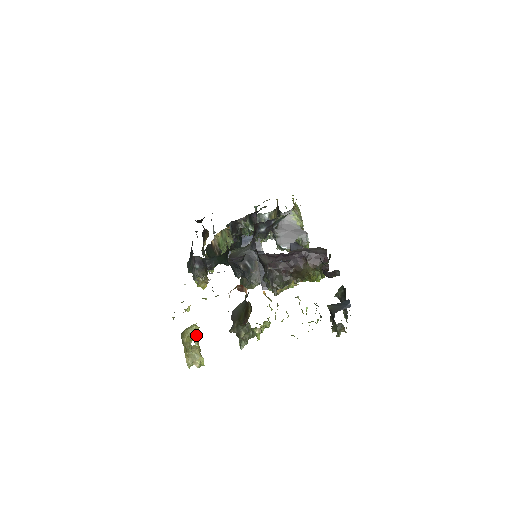
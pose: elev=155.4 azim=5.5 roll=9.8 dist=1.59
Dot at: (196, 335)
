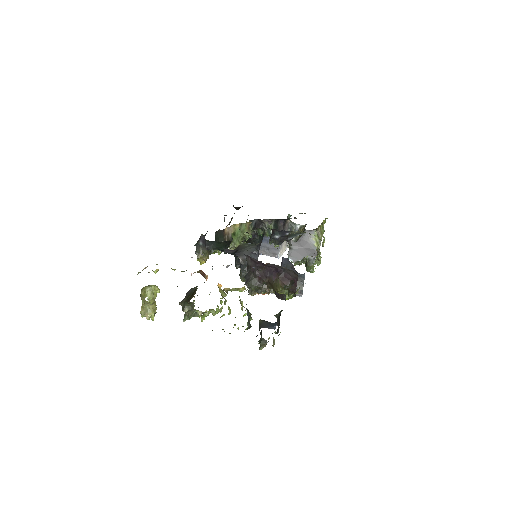
Dot at: (151, 294)
